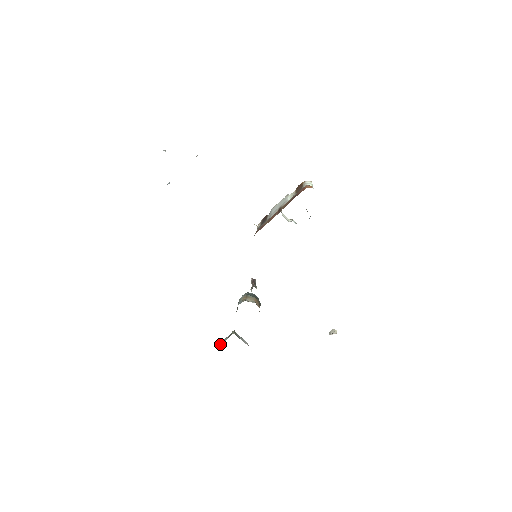
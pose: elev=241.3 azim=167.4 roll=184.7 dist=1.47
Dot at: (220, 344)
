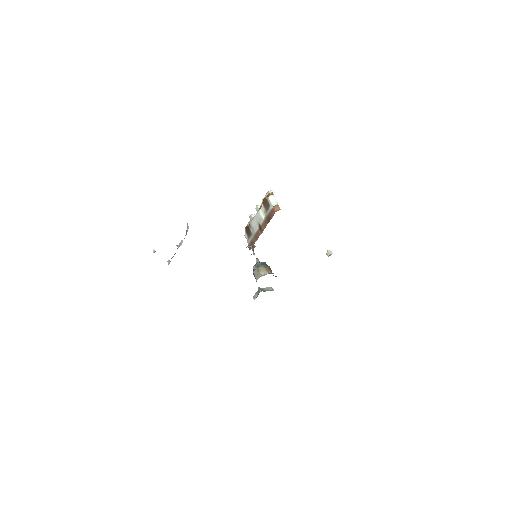
Dot at: (254, 299)
